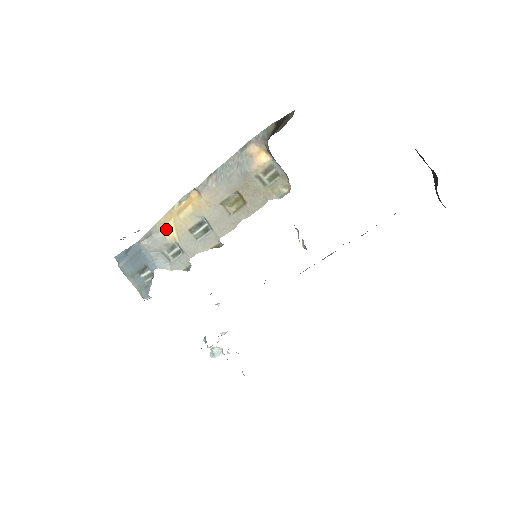
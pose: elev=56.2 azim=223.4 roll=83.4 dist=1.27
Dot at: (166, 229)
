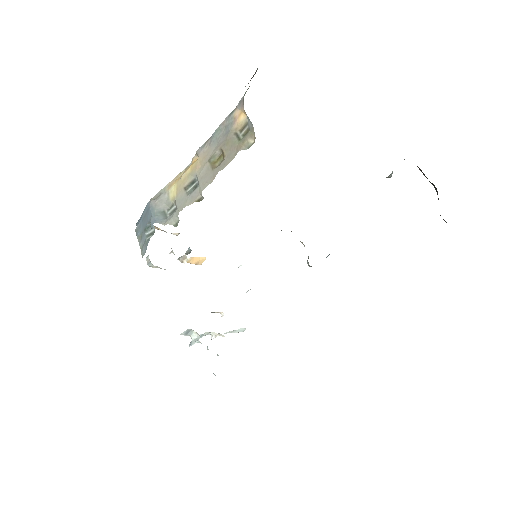
Dot at: (171, 190)
